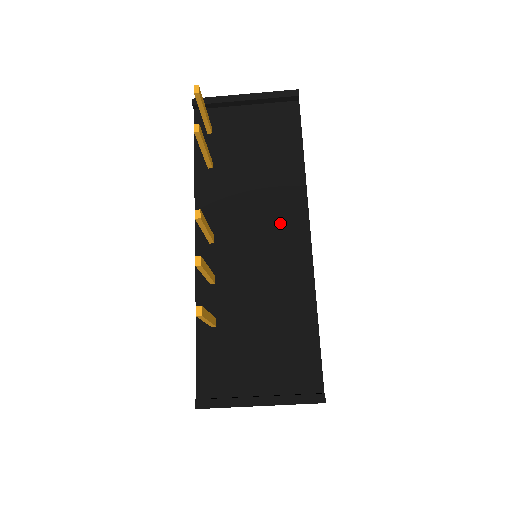
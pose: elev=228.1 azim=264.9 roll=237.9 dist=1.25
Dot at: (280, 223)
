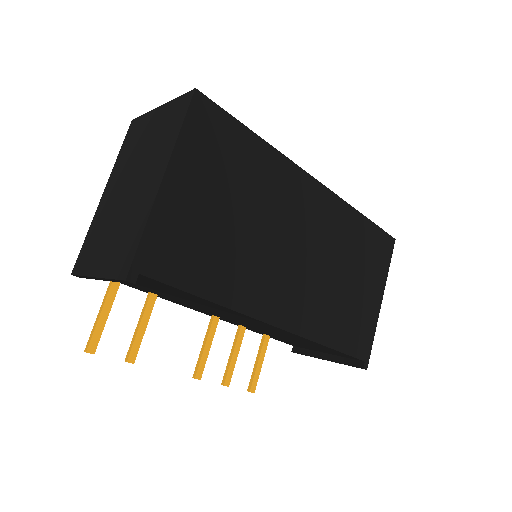
Dot at: occluded
